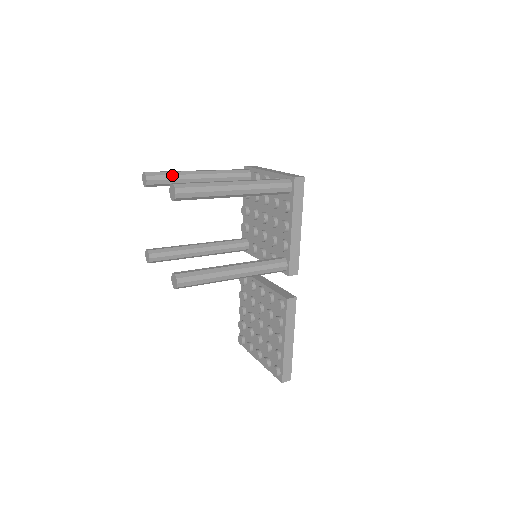
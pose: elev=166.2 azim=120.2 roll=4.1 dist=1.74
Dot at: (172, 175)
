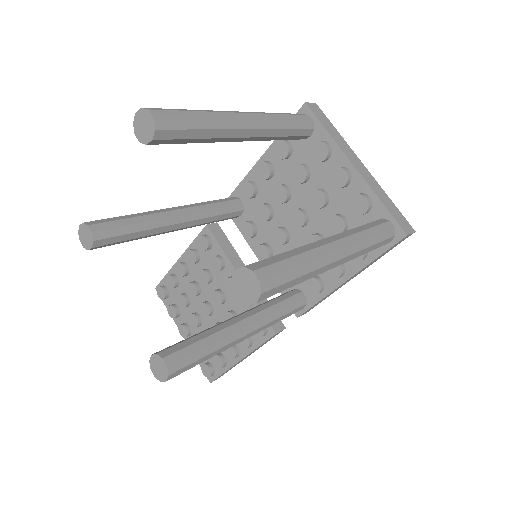
Dot at: (203, 129)
